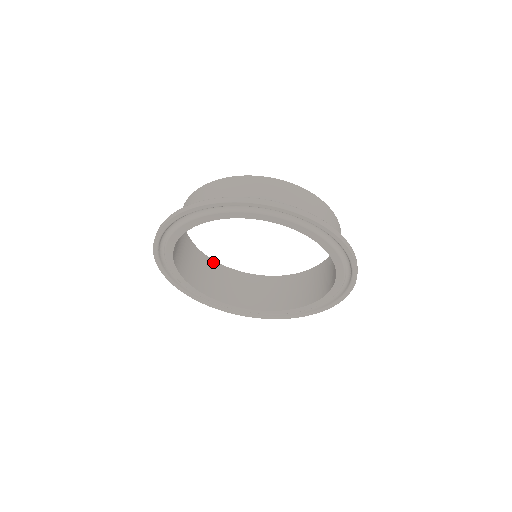
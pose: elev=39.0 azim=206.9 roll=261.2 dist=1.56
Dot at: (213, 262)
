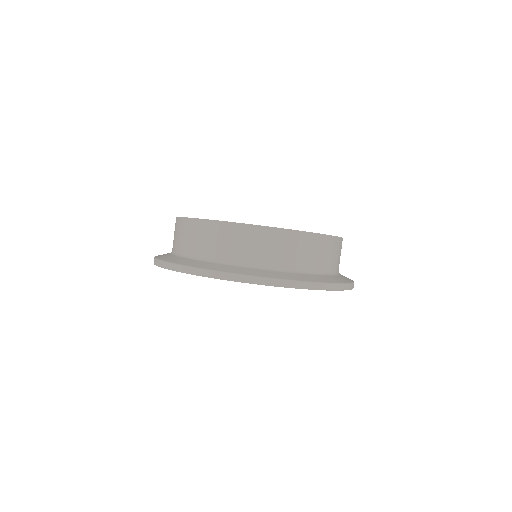
Dot at: occluded
